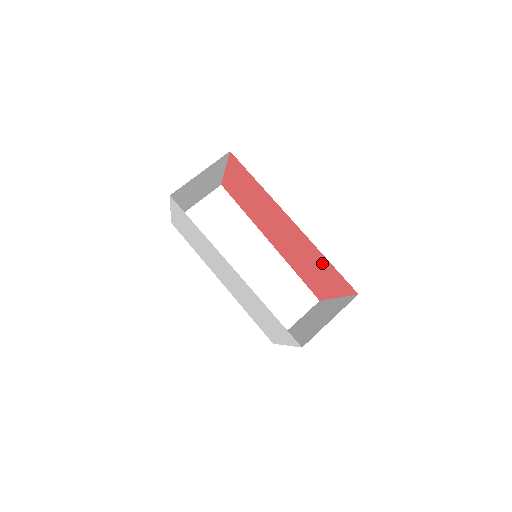
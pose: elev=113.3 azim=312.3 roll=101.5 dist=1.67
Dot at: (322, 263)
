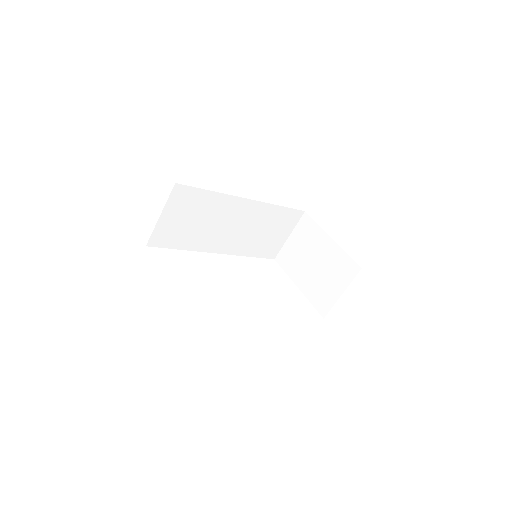
Dot at: occluded
